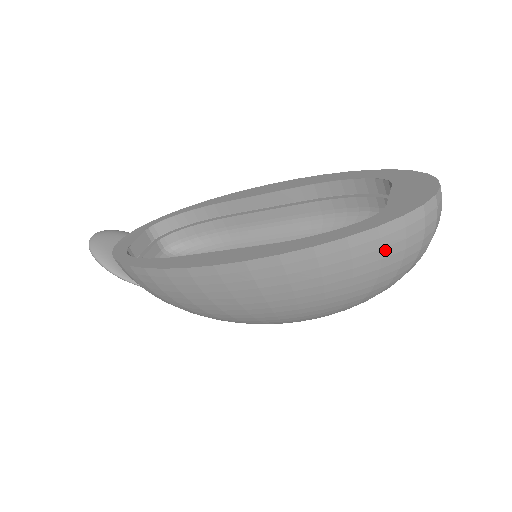
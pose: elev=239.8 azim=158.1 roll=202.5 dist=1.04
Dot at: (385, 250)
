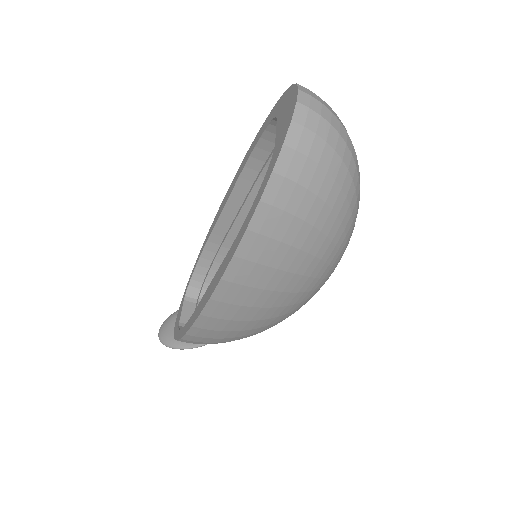
Dot at: (301, 181)
